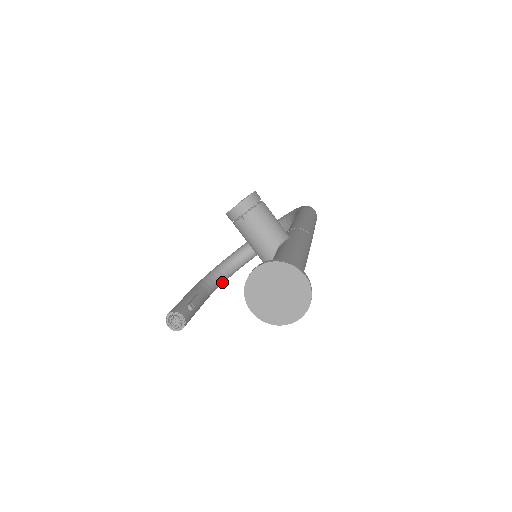
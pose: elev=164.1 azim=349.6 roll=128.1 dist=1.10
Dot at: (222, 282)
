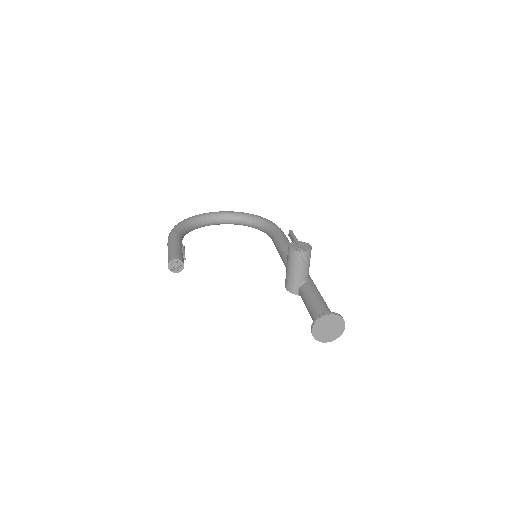
Dot at: occluded
